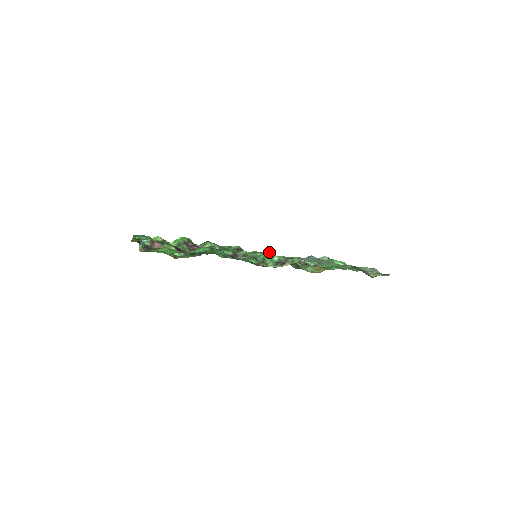
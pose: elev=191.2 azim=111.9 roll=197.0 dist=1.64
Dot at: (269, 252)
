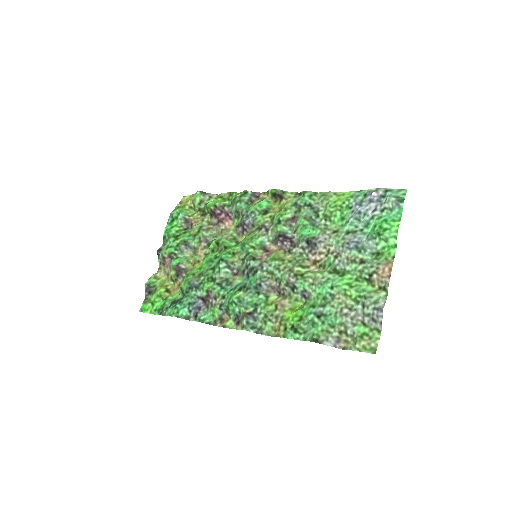
Dot at: (232, 299)
